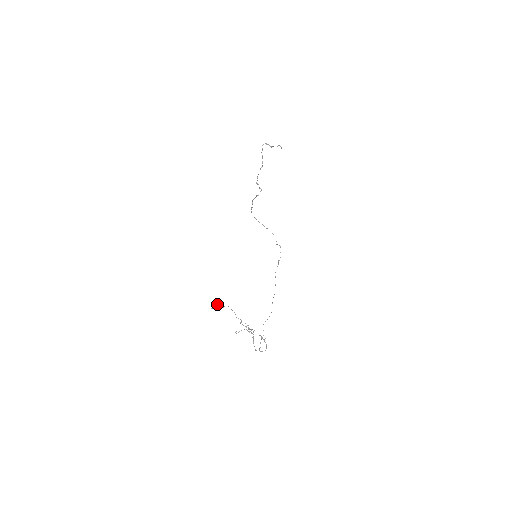
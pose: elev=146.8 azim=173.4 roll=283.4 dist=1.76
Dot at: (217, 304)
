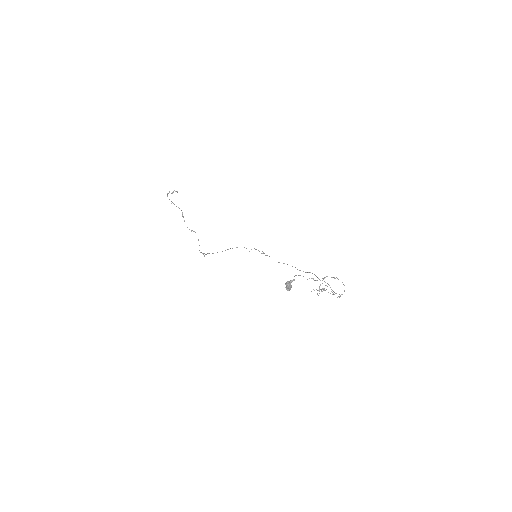
Dot at: (288, 282)
